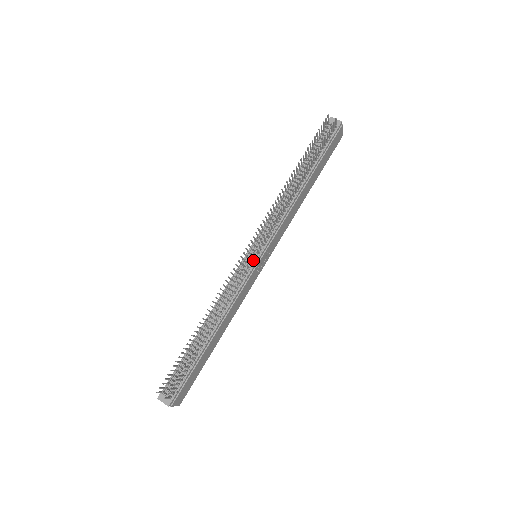
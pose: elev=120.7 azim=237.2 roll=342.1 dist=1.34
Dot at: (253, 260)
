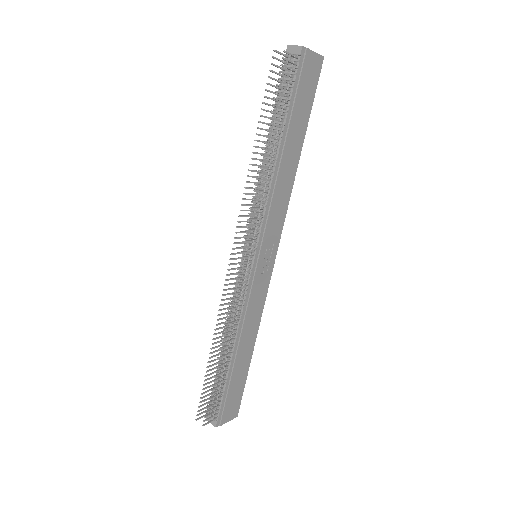
Dot at: (246, 267)
